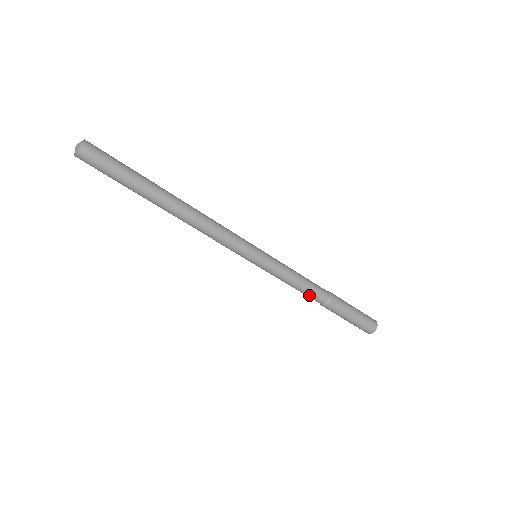
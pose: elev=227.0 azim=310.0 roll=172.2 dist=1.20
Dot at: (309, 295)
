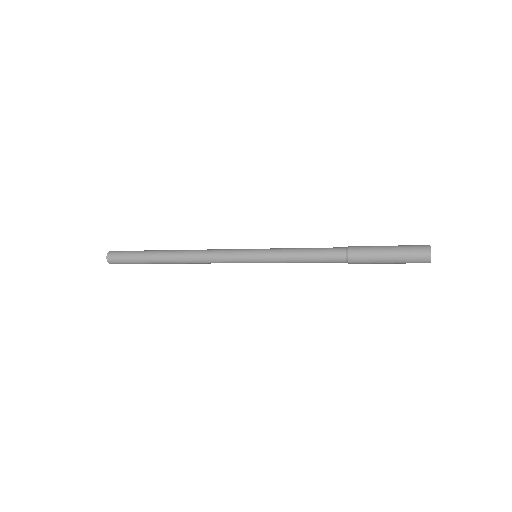
Dot at: occluded
